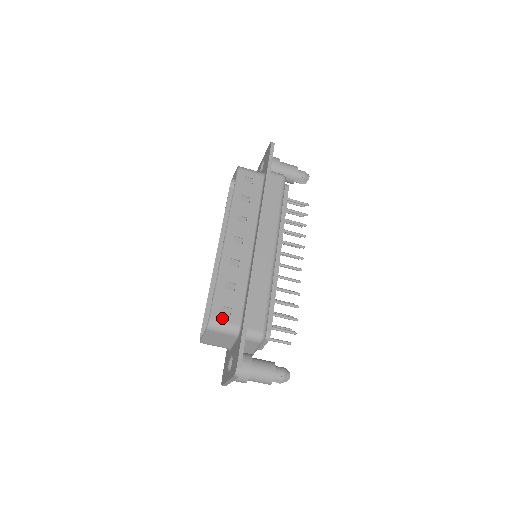
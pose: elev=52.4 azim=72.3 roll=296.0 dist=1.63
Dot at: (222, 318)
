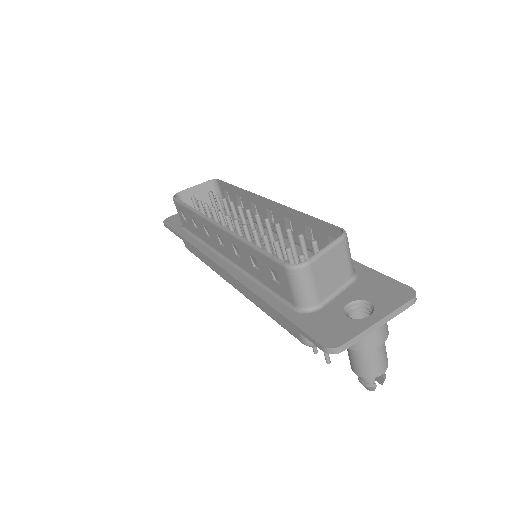
Dot at: occluded
